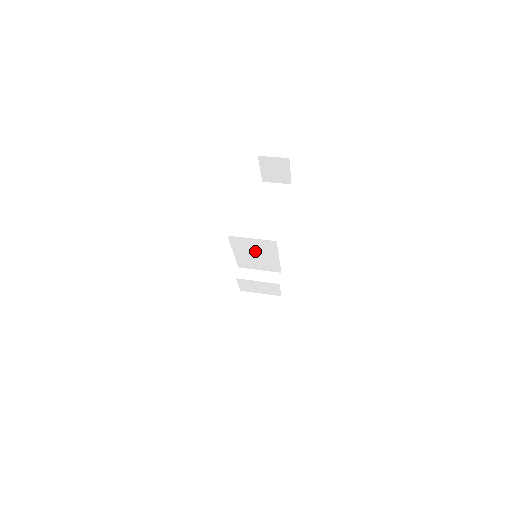
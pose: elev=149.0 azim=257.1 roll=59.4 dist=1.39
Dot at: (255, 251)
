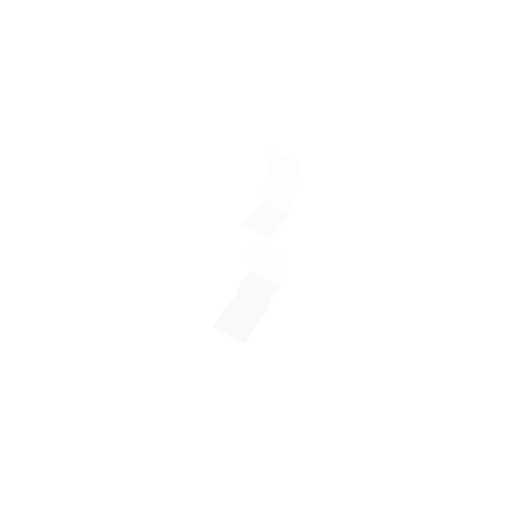
Dot at: occluded
